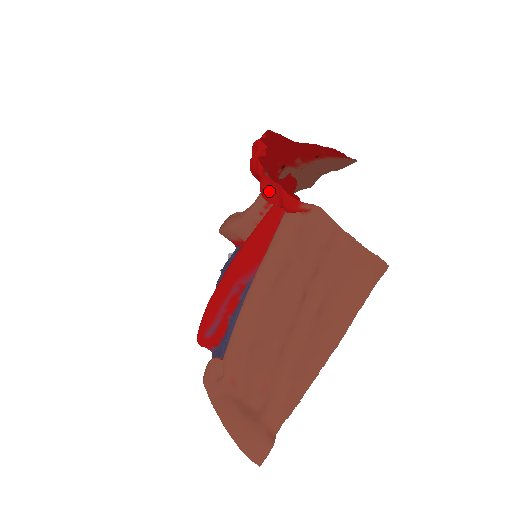
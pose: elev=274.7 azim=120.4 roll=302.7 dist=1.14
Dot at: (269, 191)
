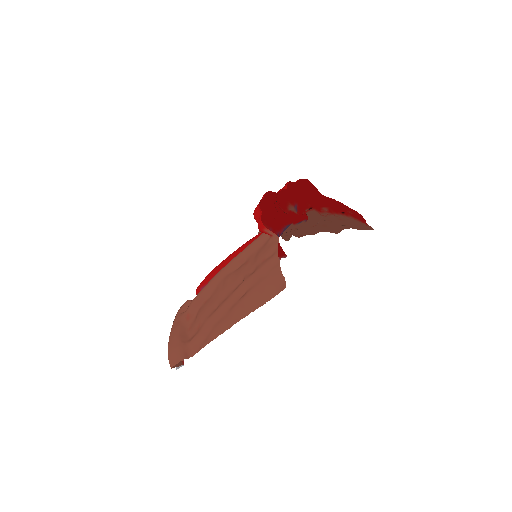
Dot at: (257, 213)
